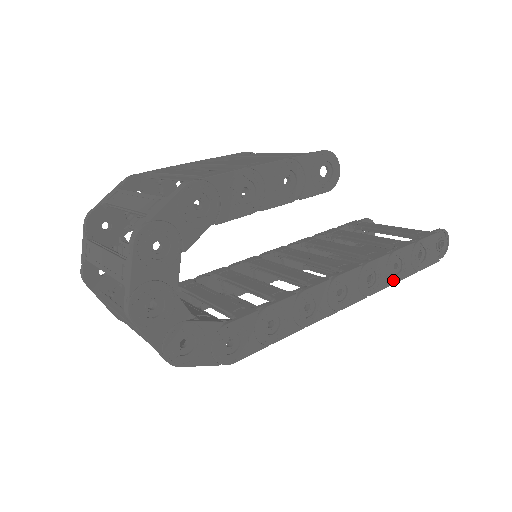
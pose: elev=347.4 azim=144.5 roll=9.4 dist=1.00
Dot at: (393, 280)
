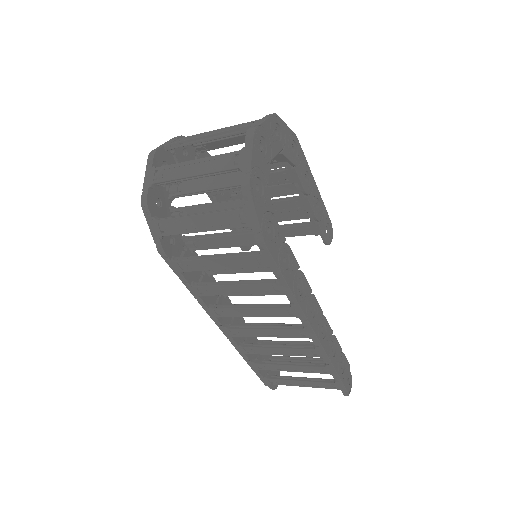
Dot at: (330, 356)
